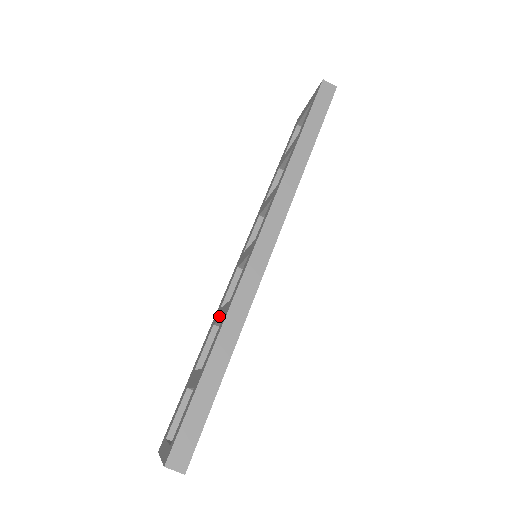
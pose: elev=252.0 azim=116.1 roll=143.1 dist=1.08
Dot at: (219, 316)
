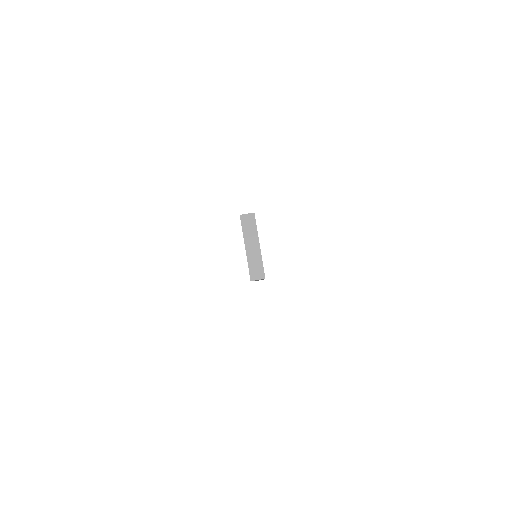
Dot at: occluded
